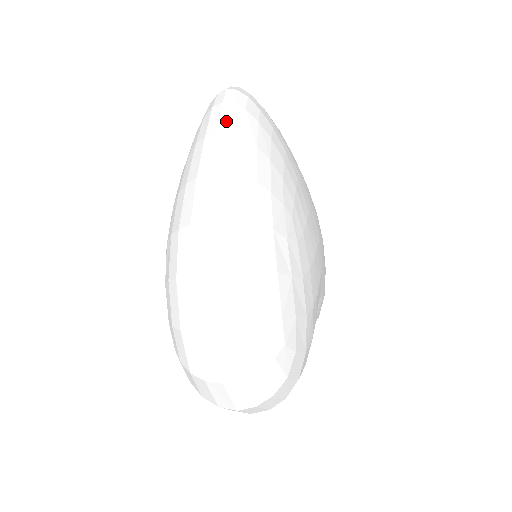
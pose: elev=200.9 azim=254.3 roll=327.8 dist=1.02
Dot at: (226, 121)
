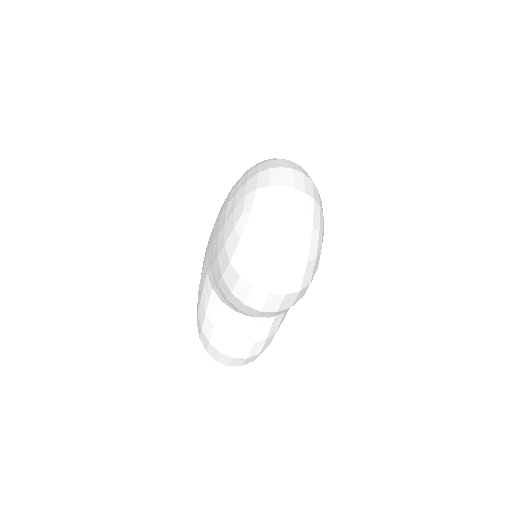
Dot at: occluded
